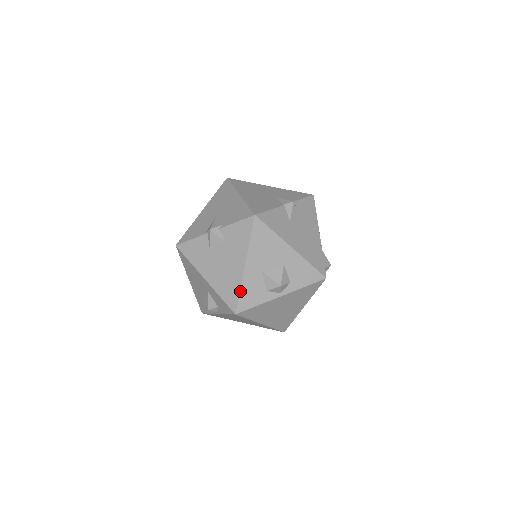
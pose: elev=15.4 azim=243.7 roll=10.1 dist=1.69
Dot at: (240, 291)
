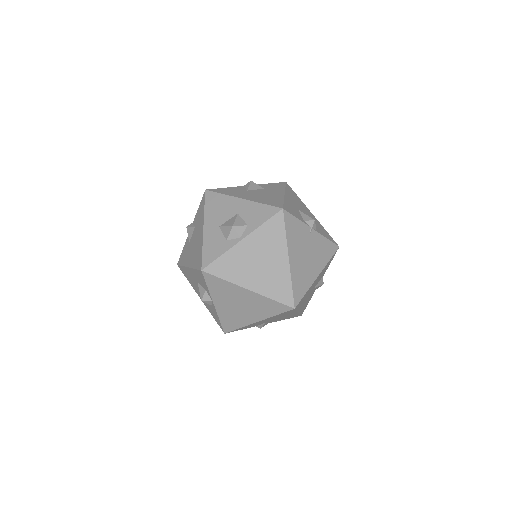
Dot at: (202, 249)
